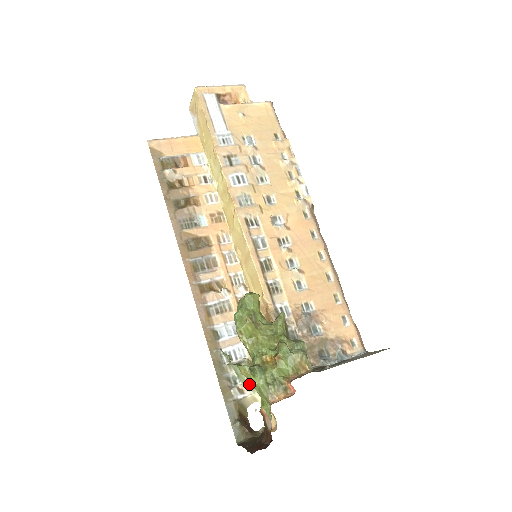
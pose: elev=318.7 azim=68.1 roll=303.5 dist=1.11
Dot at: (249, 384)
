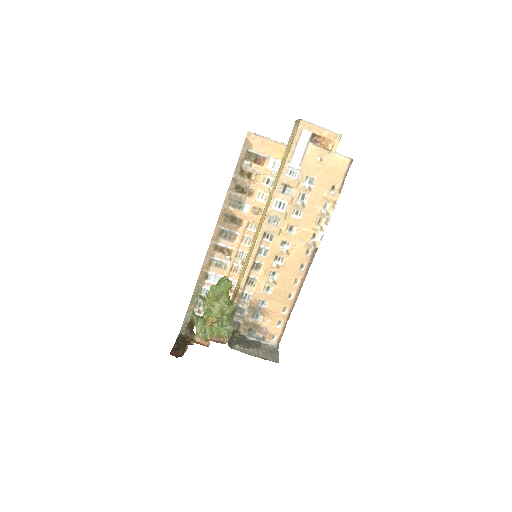
Dot at: occluded
